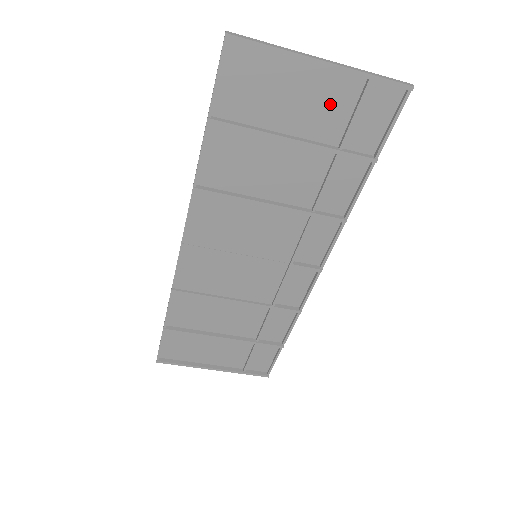
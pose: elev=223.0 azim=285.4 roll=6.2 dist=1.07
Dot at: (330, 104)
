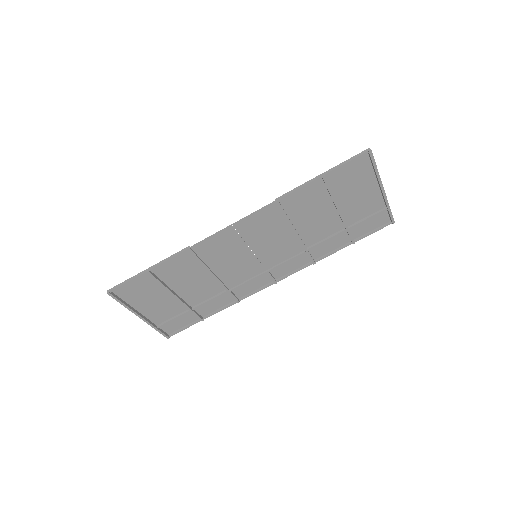
Dot at: (365, 206)
